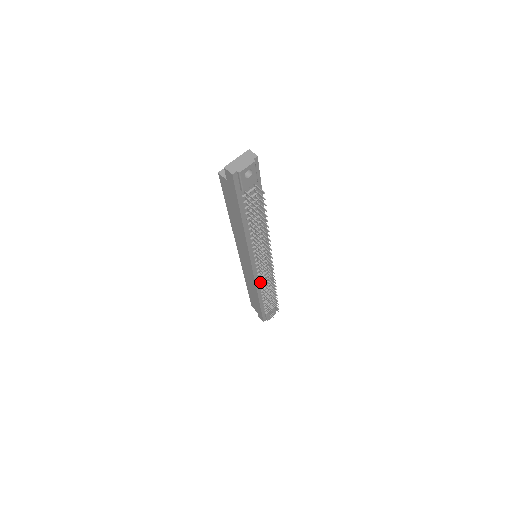
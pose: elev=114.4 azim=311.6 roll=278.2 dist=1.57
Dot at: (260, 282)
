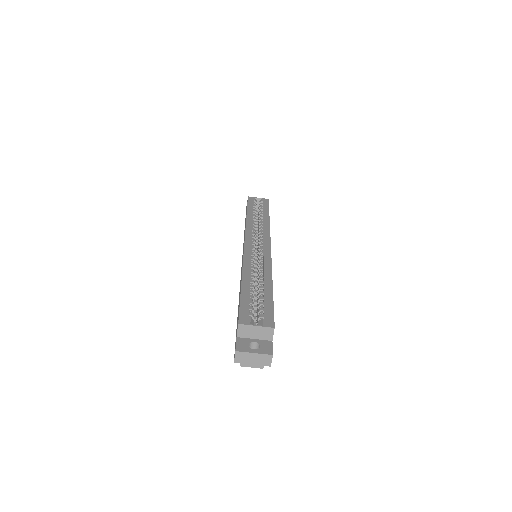
Dot at: occluded
